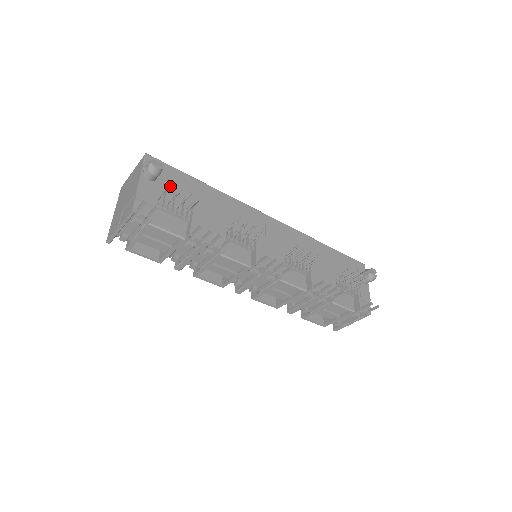
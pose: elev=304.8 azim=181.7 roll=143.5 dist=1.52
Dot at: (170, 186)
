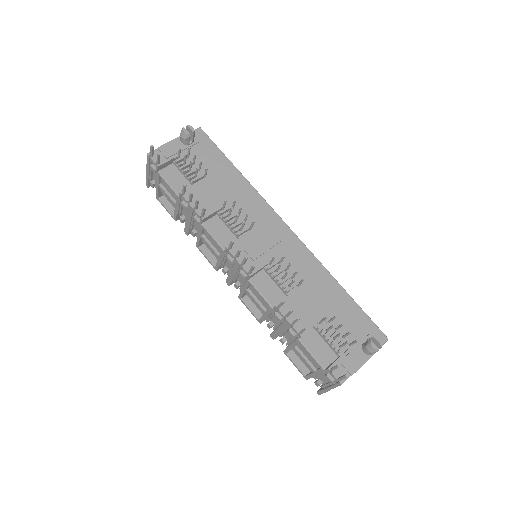
Dot at: (188, 149)
